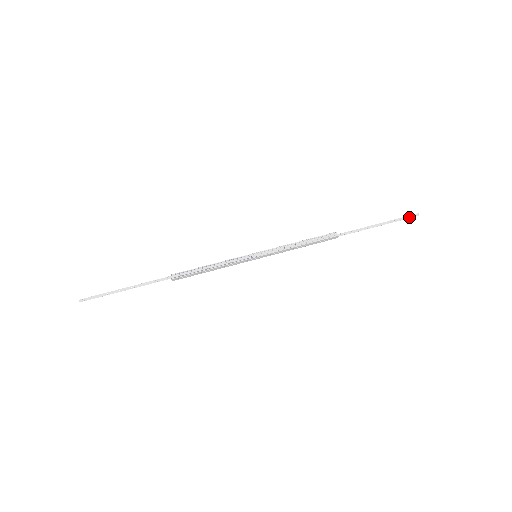
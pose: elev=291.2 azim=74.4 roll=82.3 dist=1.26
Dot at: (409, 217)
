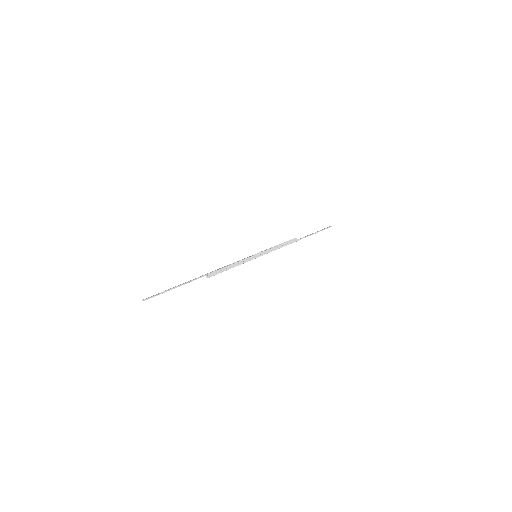
Dot at: (327, 227)
